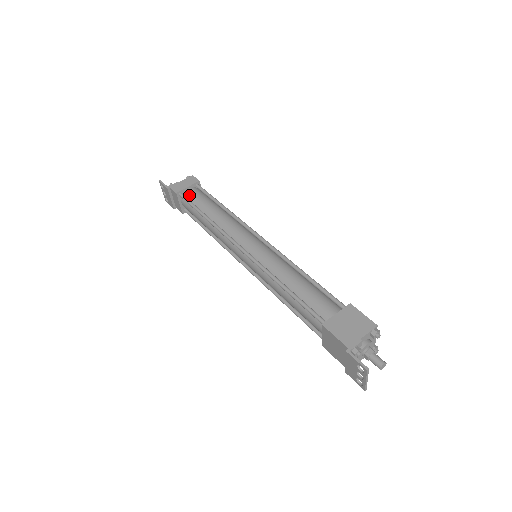
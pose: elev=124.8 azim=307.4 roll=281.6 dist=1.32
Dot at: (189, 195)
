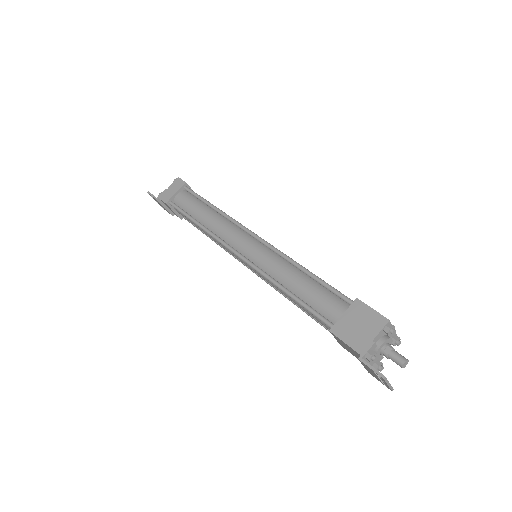
Dot at: (179, 202)
